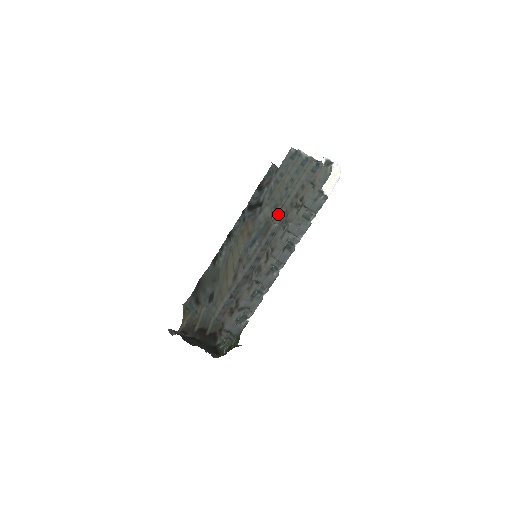
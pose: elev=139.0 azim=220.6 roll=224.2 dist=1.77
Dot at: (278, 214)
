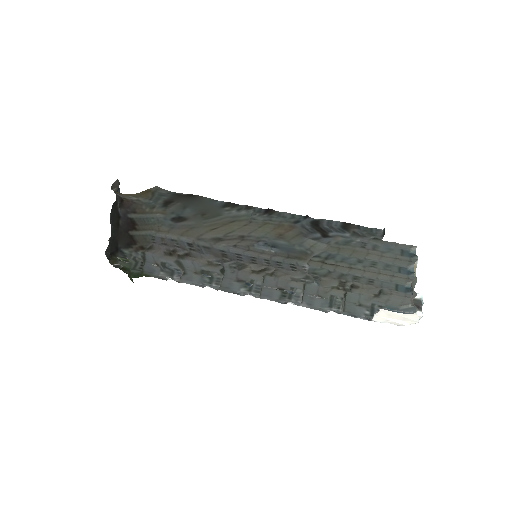
Dot at: (322, 263)
